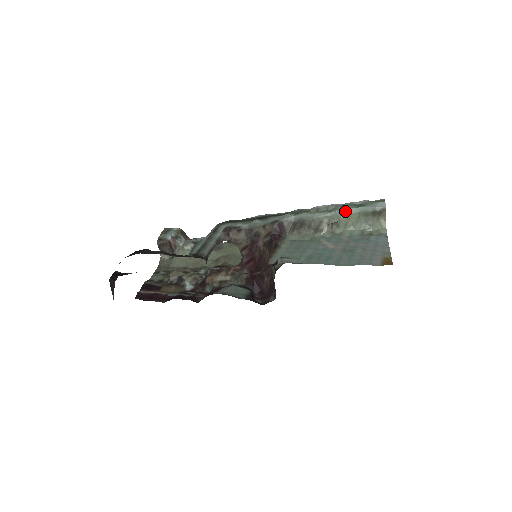
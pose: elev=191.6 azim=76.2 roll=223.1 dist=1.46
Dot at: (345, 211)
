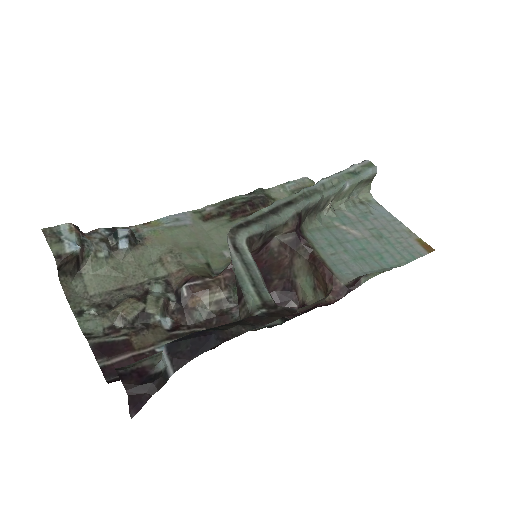
Dot at: (348, 183)
